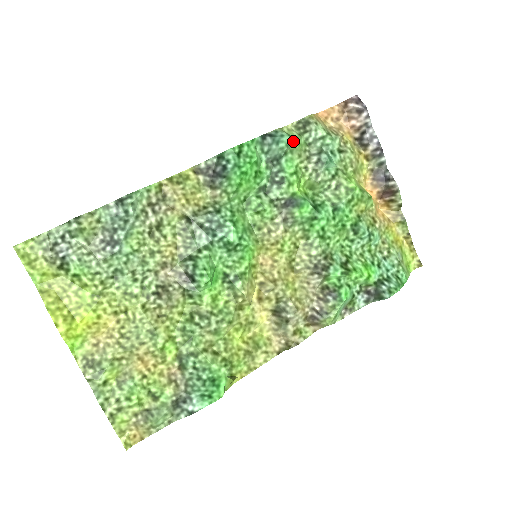
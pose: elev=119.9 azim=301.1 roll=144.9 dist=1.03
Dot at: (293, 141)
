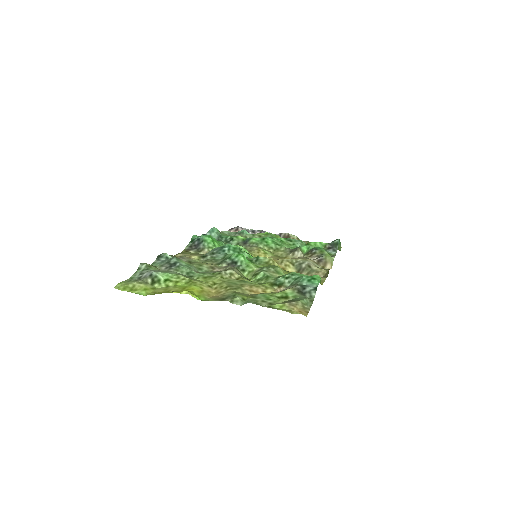
Dot at: (219, 231)
